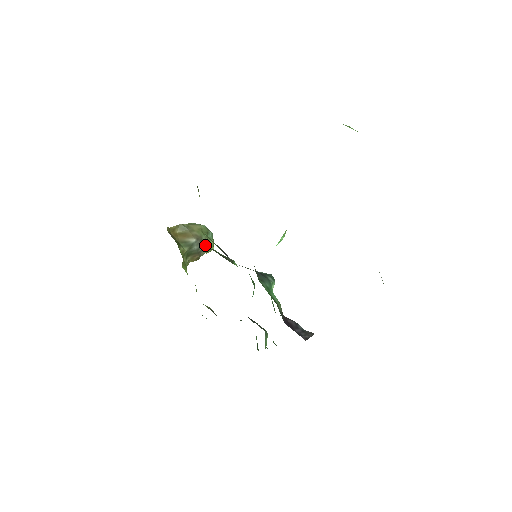
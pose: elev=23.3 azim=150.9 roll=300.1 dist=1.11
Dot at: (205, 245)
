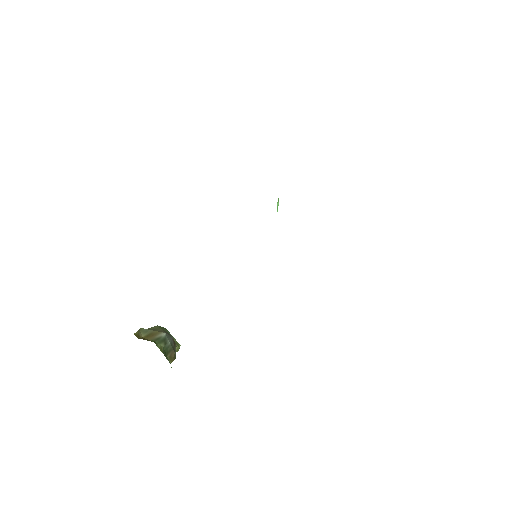
Dot at: (173, 340)
